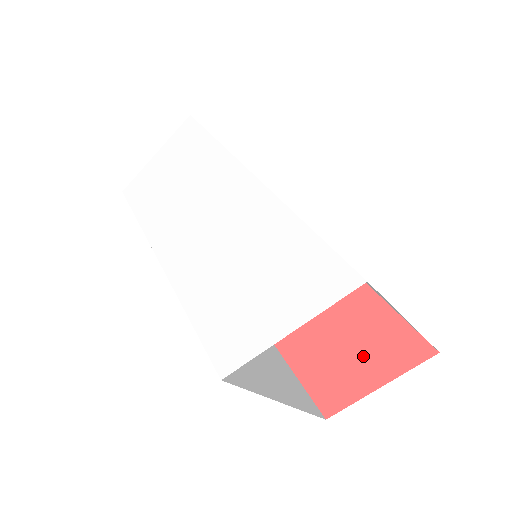
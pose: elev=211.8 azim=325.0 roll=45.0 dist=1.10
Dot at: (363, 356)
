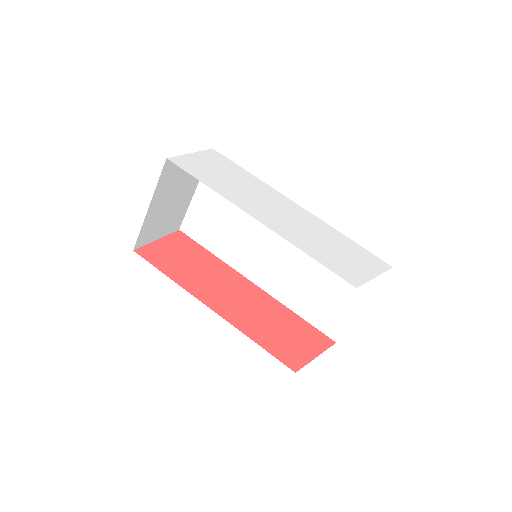
Dot at: (300, 340)
